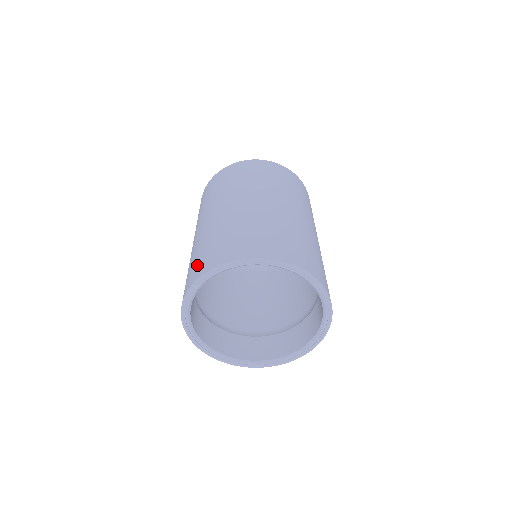
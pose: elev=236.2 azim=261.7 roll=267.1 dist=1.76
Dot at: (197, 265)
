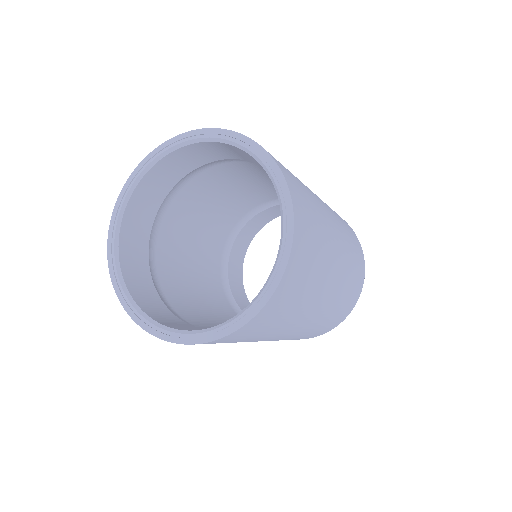
Dot at: occluded
